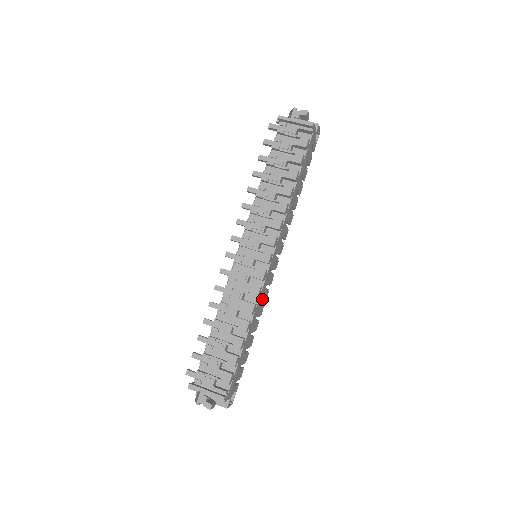
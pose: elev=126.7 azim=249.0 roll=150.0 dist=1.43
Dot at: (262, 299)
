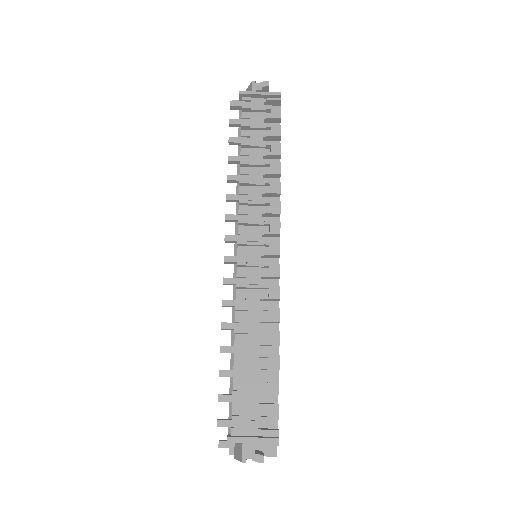
Dot at: occluded
